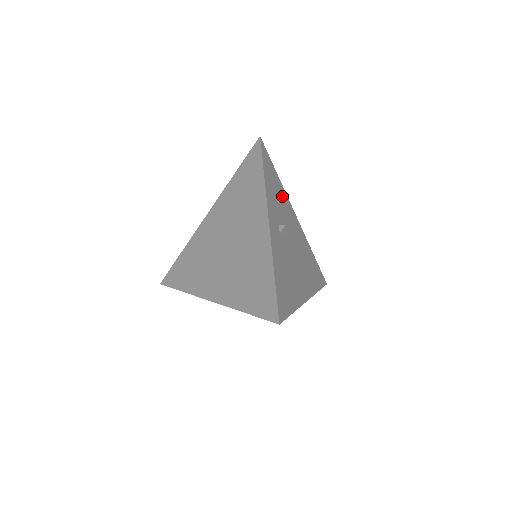
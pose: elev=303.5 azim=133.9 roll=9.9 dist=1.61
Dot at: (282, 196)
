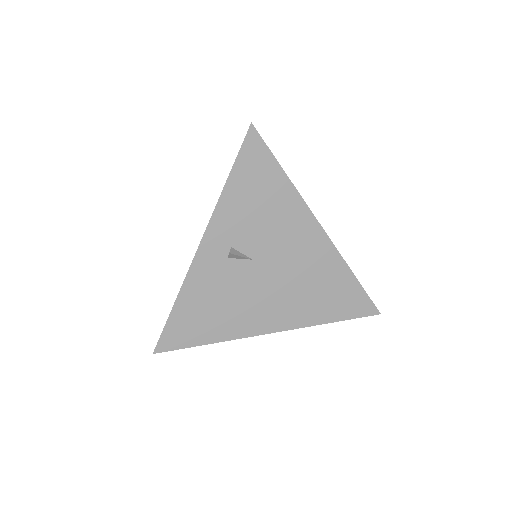
Dot at: (280, 203)
